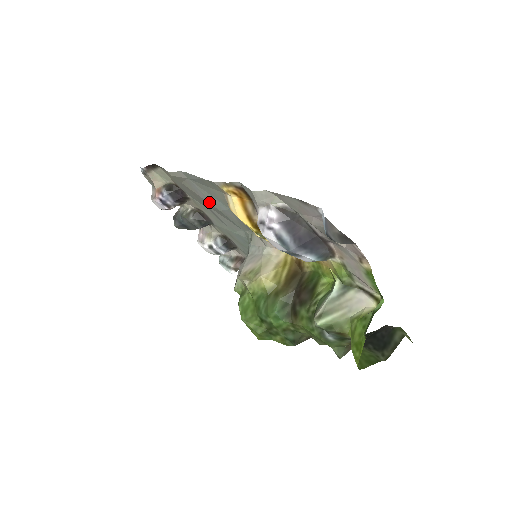
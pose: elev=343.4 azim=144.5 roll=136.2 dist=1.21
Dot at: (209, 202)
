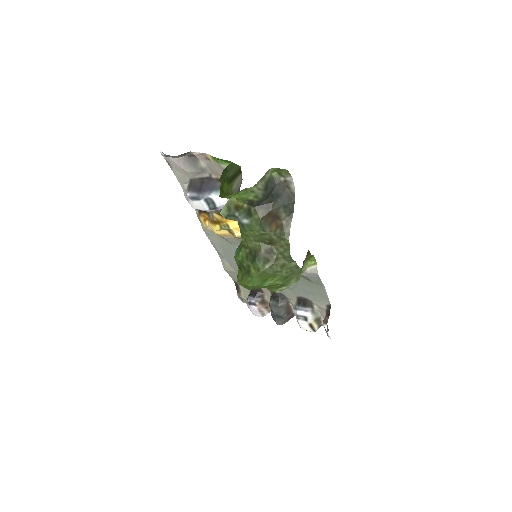
Dot at: occluded
